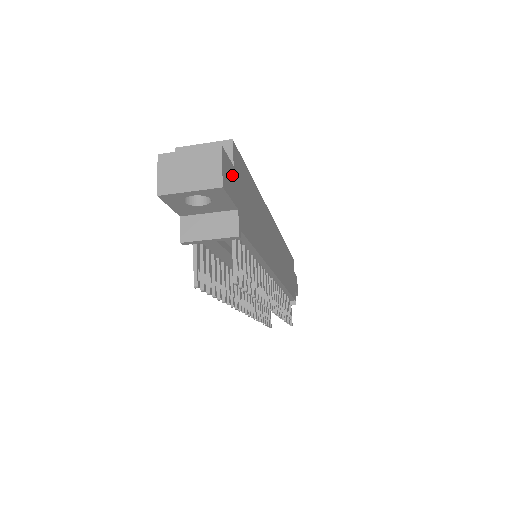
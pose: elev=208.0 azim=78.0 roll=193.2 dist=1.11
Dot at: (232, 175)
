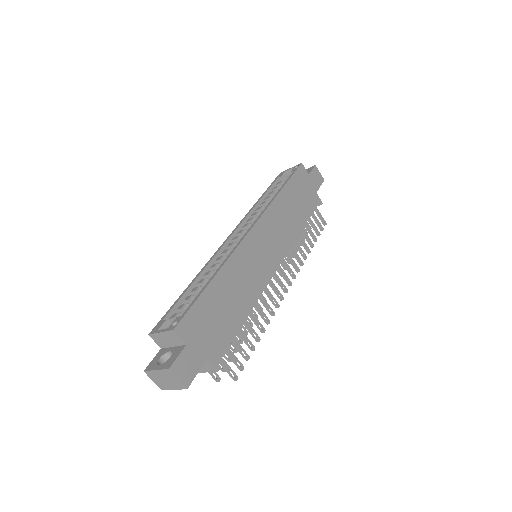
Dot at: (189, 355)
